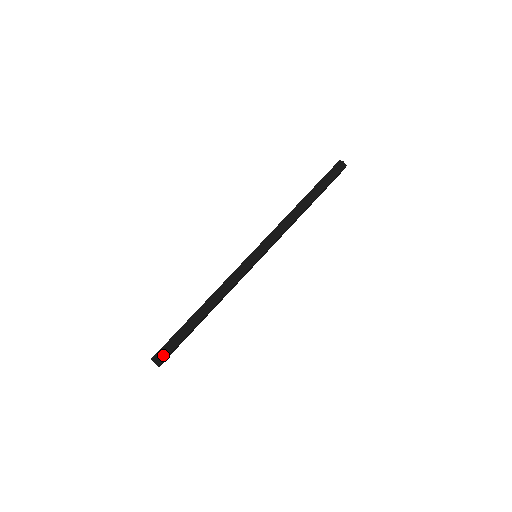
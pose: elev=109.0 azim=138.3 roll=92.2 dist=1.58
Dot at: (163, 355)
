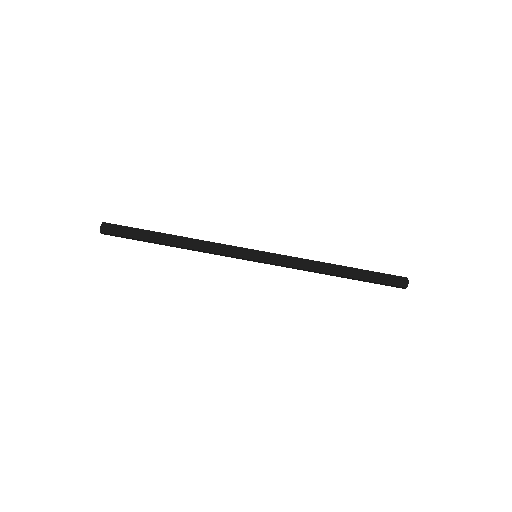
Dot at: (112, 230)
